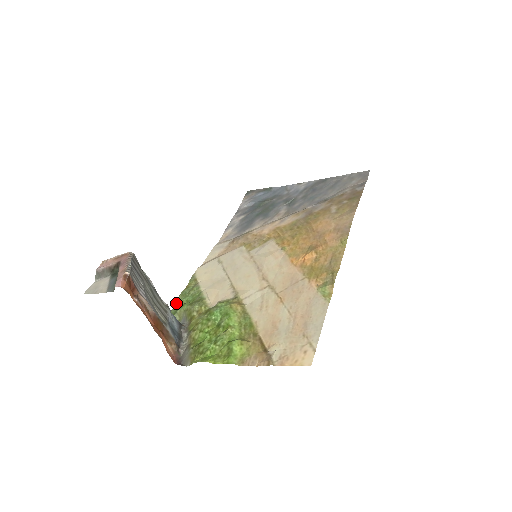
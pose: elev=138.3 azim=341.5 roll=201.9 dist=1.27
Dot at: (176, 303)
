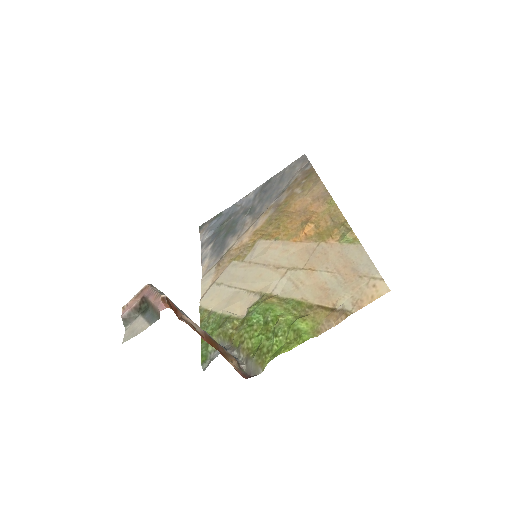
Dot at: (201, 338)
